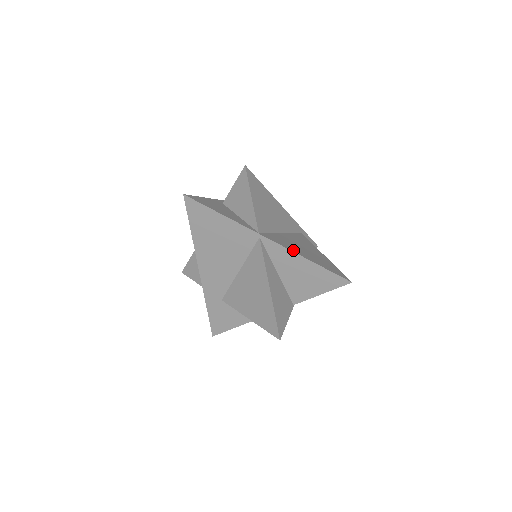
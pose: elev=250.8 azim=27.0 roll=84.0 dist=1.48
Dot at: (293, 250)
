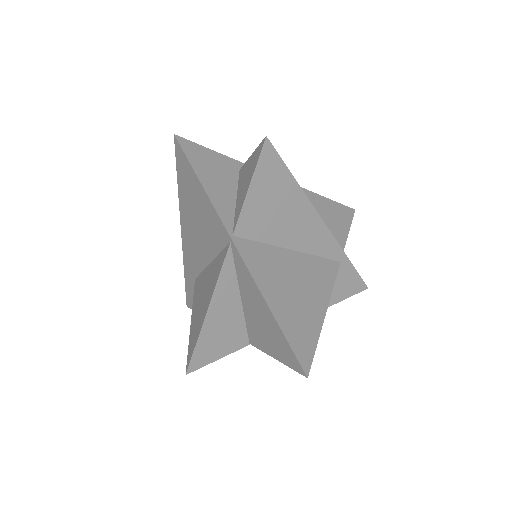
Dot at: (262, 284)
